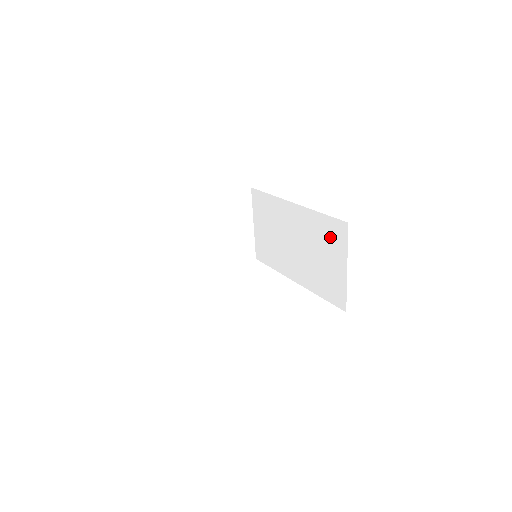
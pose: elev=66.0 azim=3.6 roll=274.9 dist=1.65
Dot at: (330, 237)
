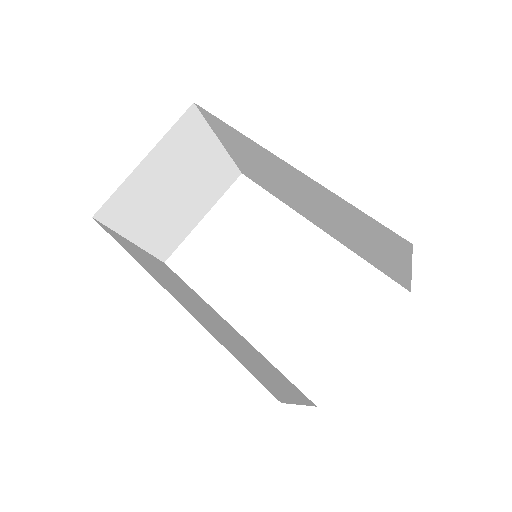
Dot at: (374, 233)
